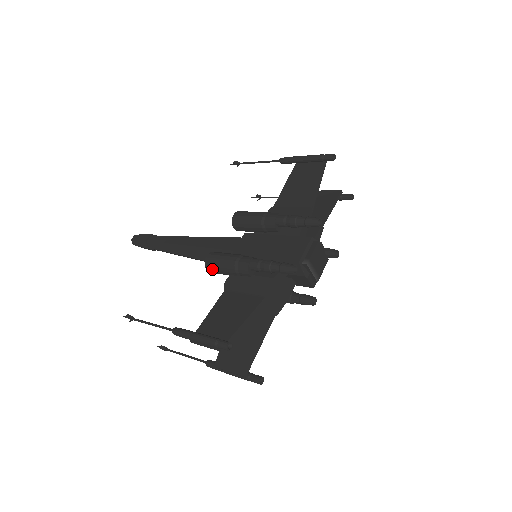
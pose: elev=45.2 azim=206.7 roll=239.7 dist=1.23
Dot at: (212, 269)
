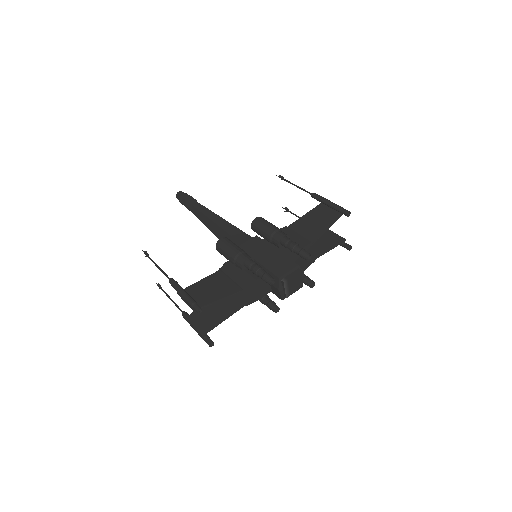
Dot at: (219, 250)
